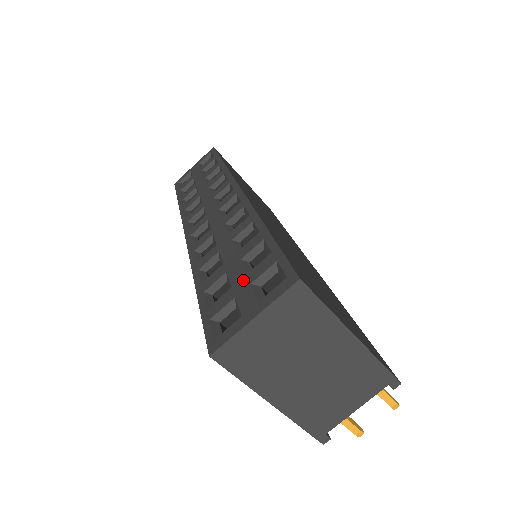
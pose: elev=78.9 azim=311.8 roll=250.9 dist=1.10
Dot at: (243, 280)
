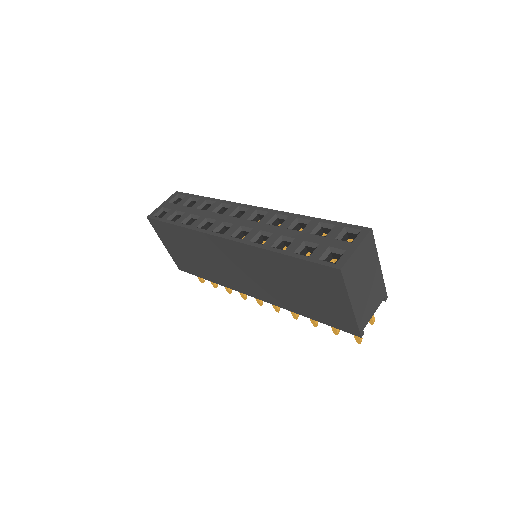
Dot at: (326, 239)
